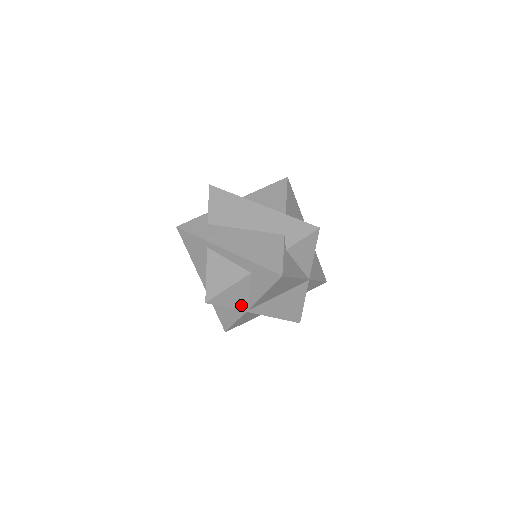
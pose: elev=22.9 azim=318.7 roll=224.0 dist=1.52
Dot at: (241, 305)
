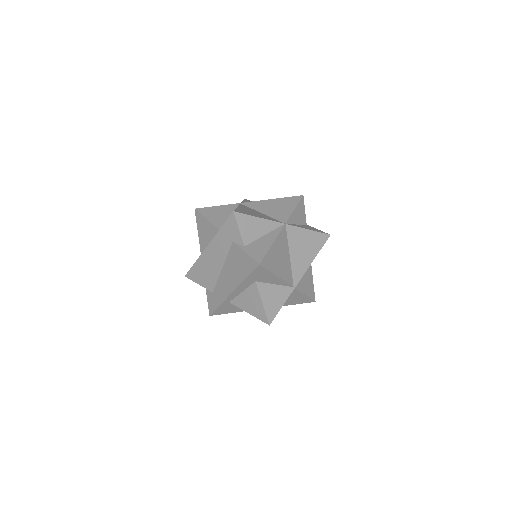
Dot at: (285, 293)
